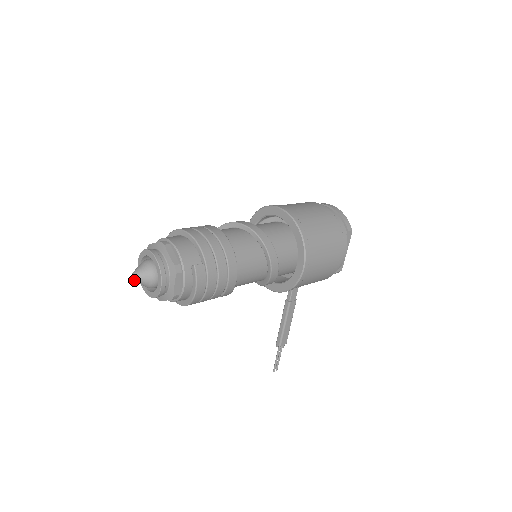
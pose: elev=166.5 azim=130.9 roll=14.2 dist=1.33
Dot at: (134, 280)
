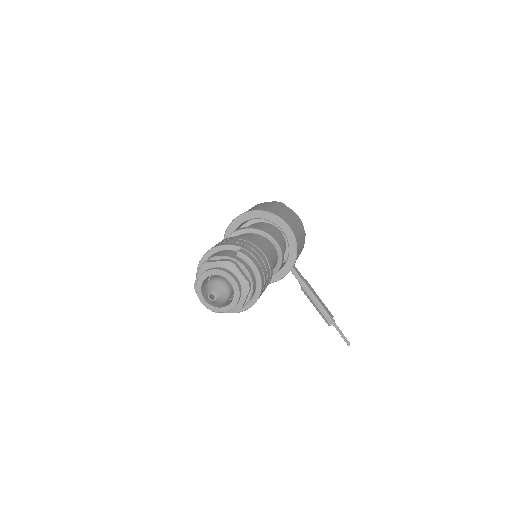
Dot at: (214, 299)
